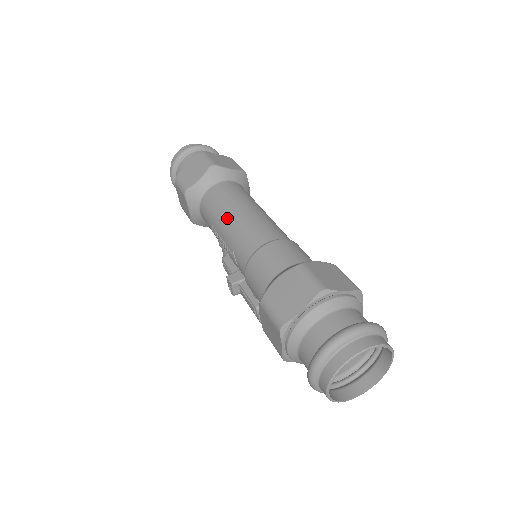
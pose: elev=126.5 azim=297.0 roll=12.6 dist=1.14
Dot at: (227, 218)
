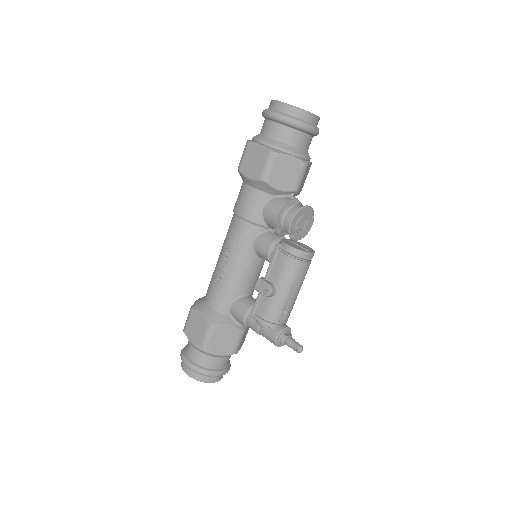
Dot at: occluded
